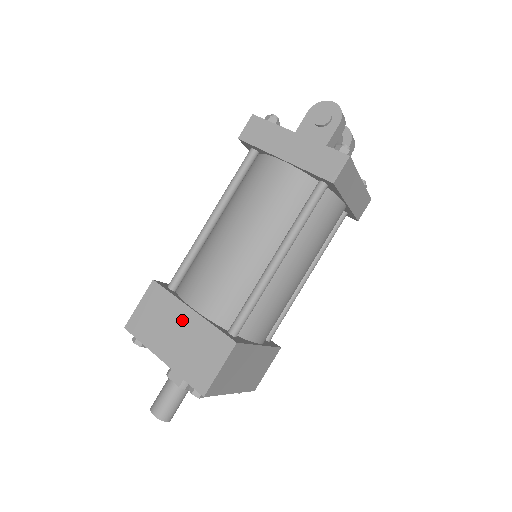
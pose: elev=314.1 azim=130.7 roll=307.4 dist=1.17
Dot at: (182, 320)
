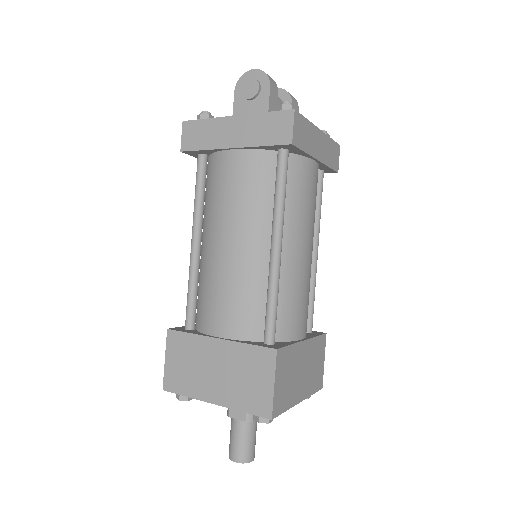
Dot at: (213, 354)
